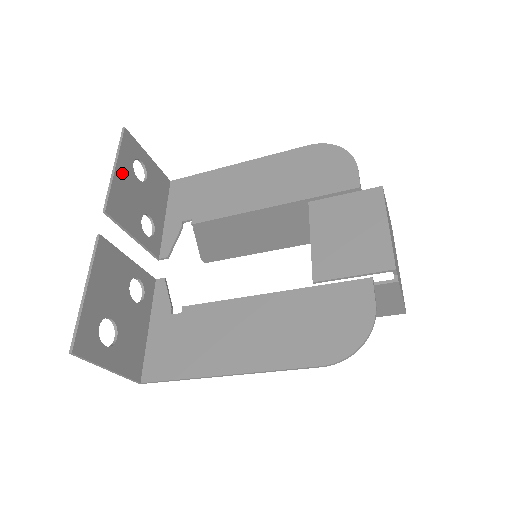
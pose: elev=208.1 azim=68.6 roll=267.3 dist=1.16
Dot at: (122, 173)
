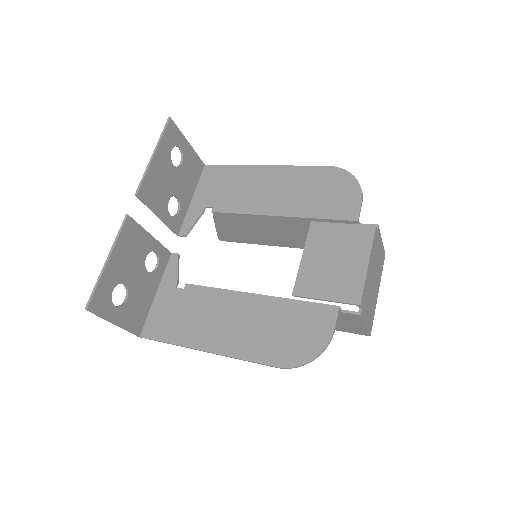
Dot at: (159, 160)
